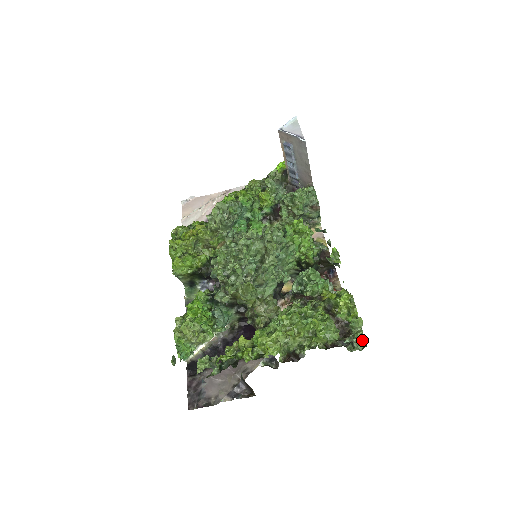
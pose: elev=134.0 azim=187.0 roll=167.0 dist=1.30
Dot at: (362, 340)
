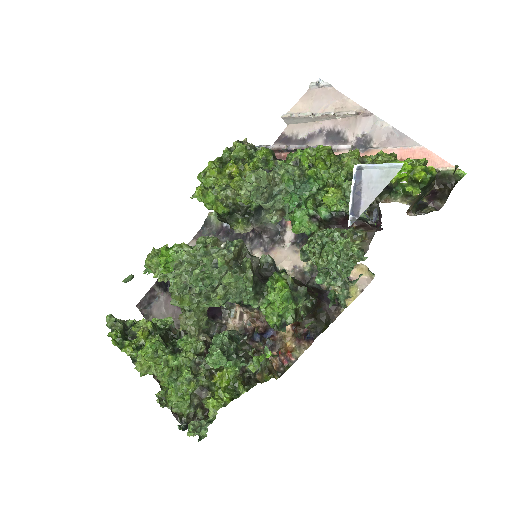
Dot at: (205, 432)
